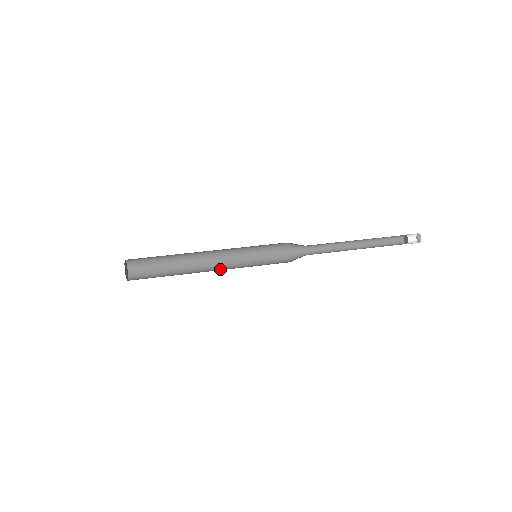
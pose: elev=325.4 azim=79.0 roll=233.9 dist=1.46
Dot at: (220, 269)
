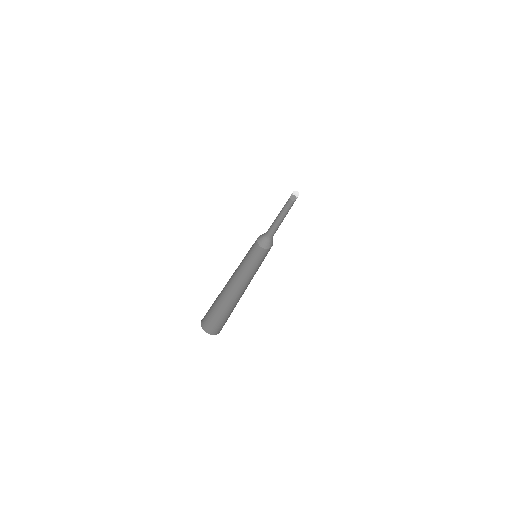
Dot at: (244, 281)
